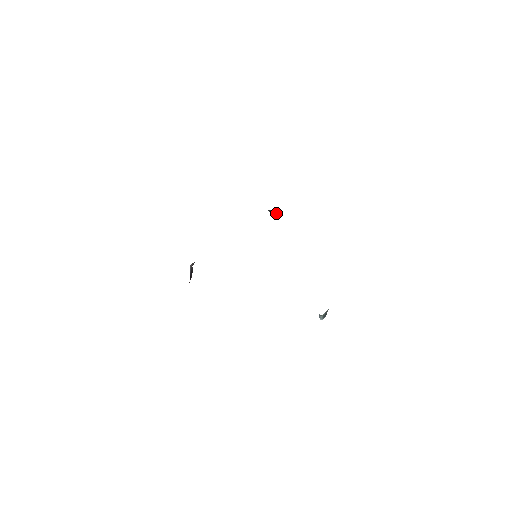
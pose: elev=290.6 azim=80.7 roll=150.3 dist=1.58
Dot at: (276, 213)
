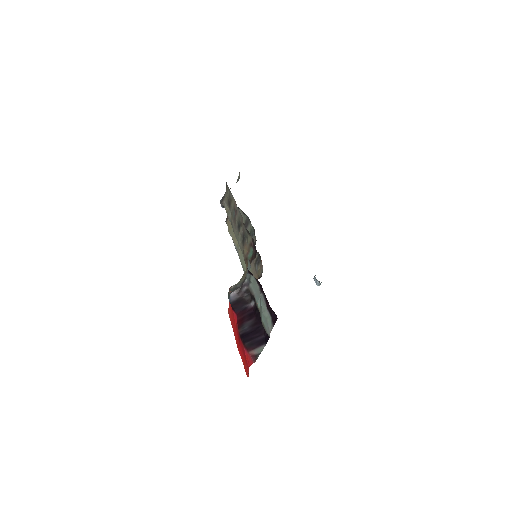
Dot at: occluded
